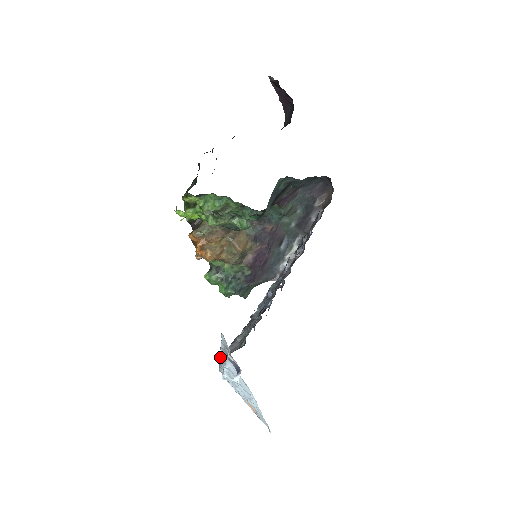
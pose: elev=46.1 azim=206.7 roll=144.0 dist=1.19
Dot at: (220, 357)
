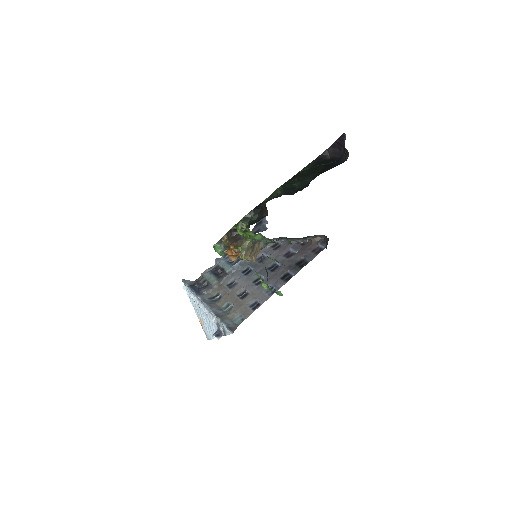
Dot at: (202, 302)
